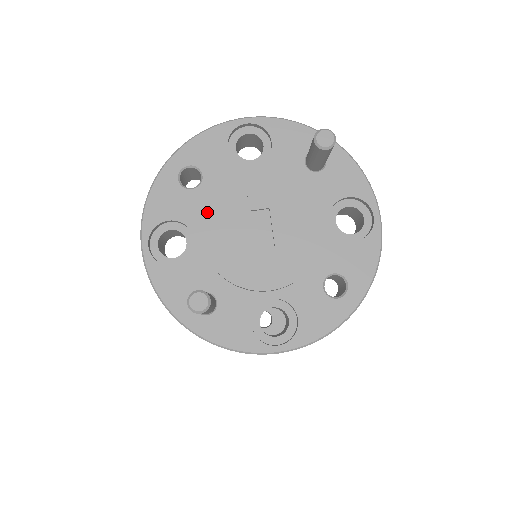
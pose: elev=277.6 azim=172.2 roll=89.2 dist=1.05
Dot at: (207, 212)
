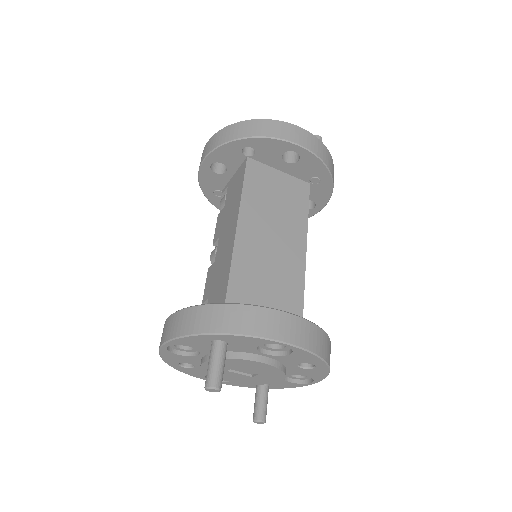
Dot at: occluded
